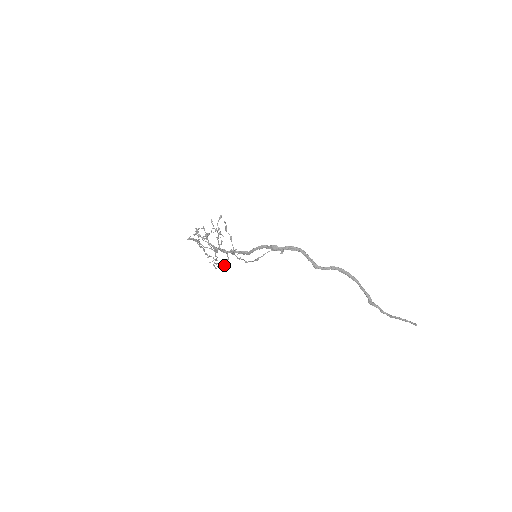
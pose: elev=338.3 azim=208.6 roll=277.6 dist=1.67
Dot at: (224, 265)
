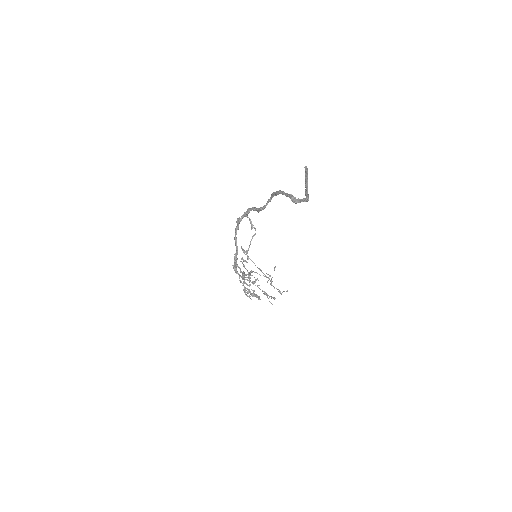
Dot at: (254, 291)
